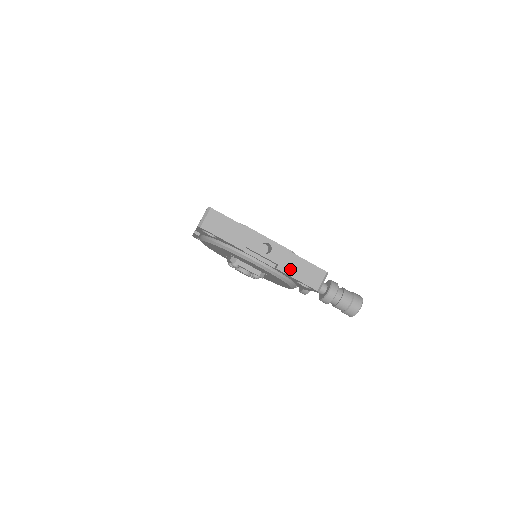
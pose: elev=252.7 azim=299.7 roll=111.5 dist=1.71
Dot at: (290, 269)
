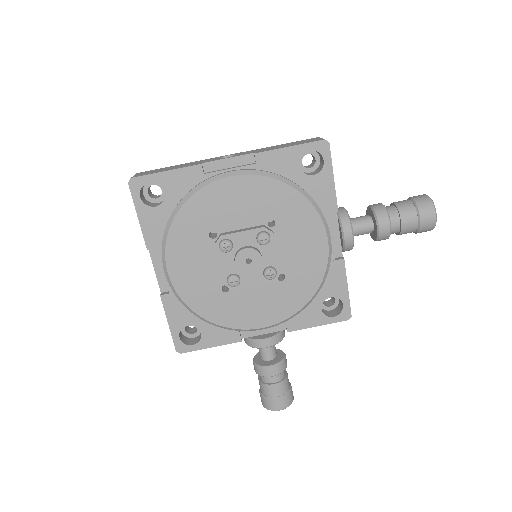
Dot at: (272, 149)
